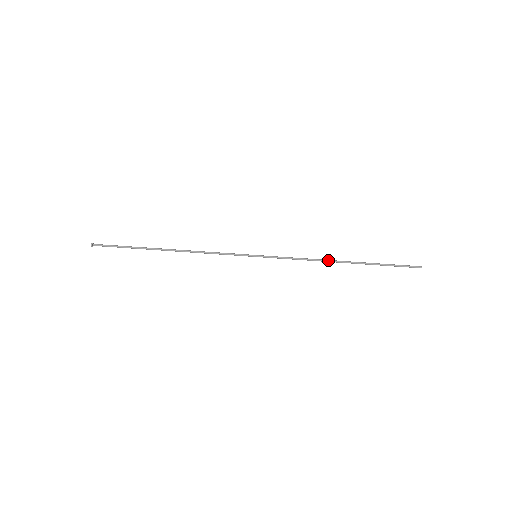
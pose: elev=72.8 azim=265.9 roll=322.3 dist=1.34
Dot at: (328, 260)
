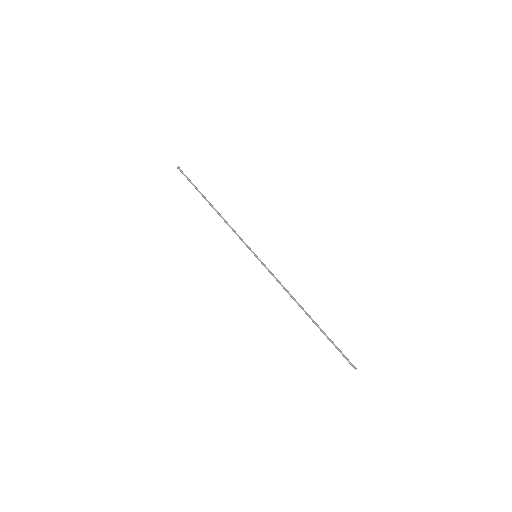
Dot at: (296, 301)
